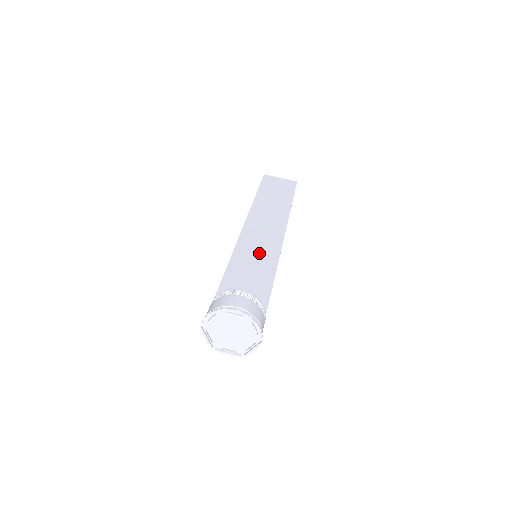
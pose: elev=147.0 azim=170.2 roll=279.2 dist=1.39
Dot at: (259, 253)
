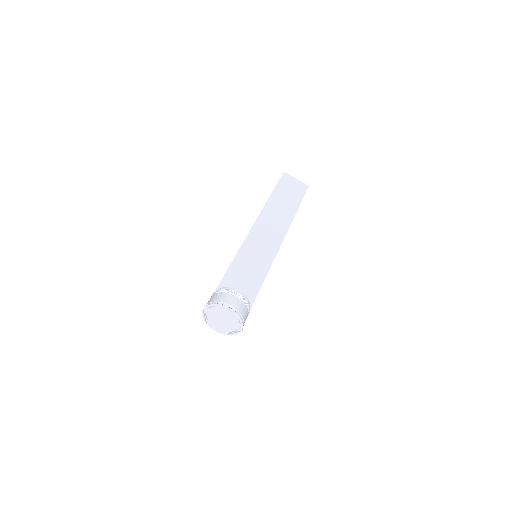
Dot at: (259, 254)
